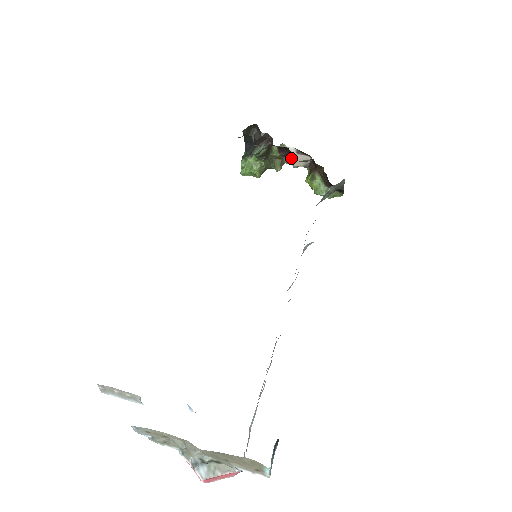
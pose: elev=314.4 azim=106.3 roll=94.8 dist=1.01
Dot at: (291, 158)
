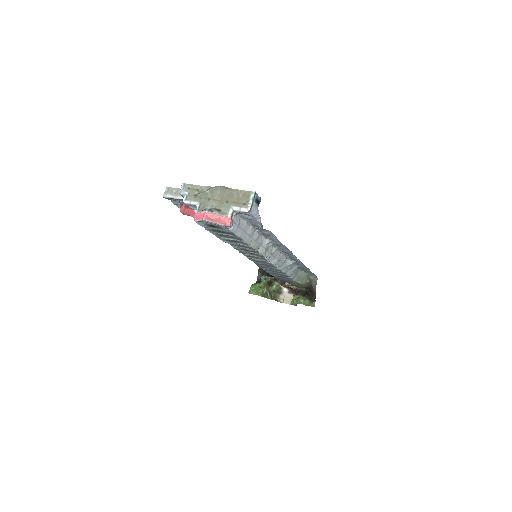
Dot at: occluded
